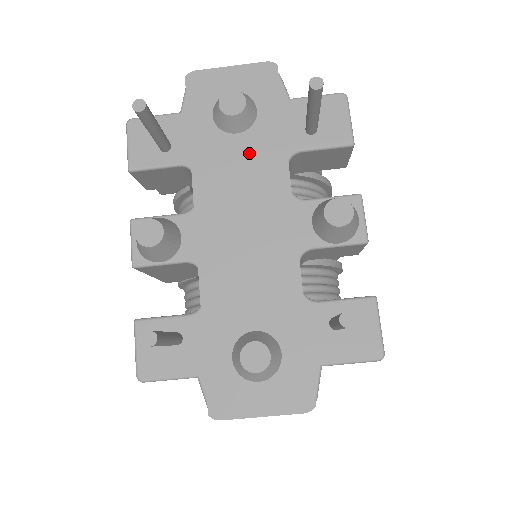
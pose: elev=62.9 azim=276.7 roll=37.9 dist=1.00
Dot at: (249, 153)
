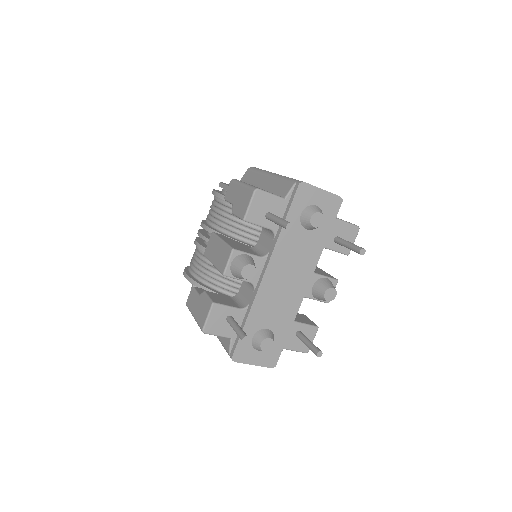
Dot at: (307, 243)
